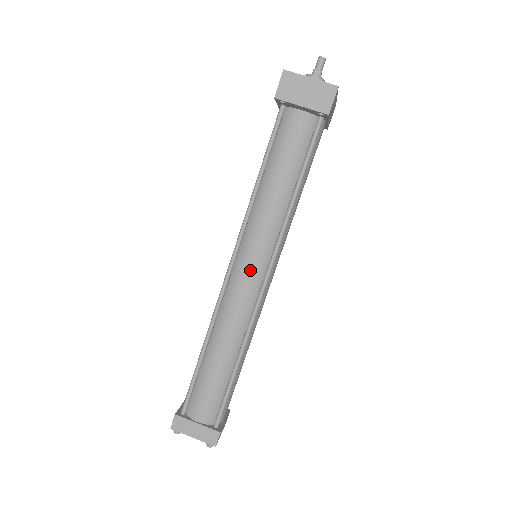
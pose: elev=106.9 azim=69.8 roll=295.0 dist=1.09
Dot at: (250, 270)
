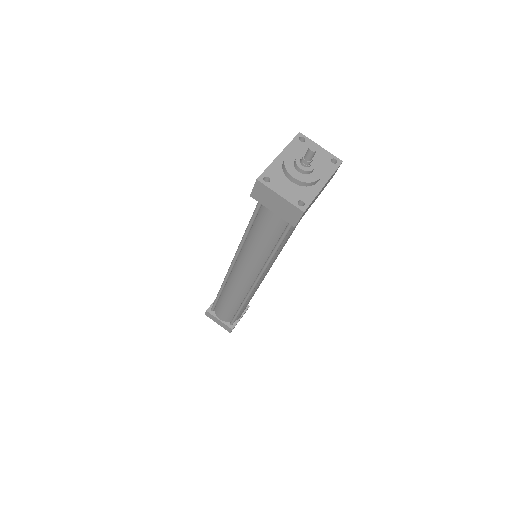
Dot at: (245, 273)
